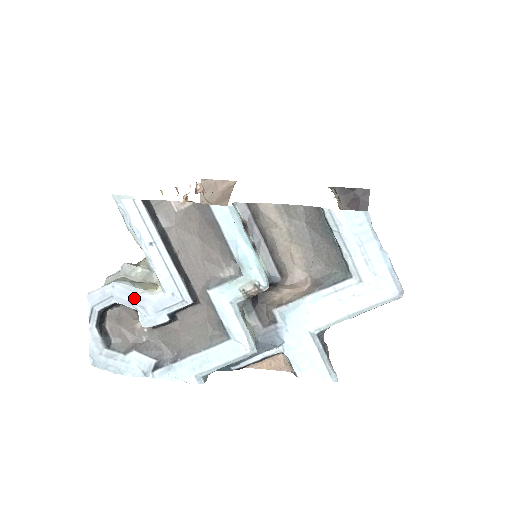
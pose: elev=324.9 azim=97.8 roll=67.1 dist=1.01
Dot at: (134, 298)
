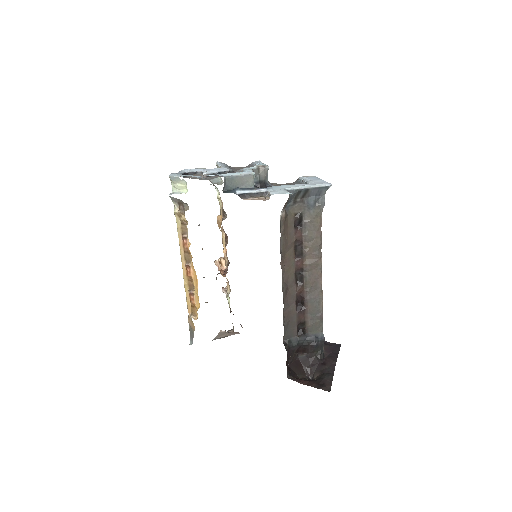
Dot at: (206, 169)
